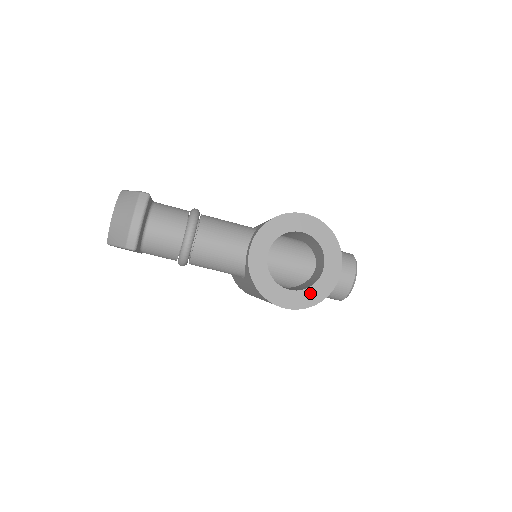
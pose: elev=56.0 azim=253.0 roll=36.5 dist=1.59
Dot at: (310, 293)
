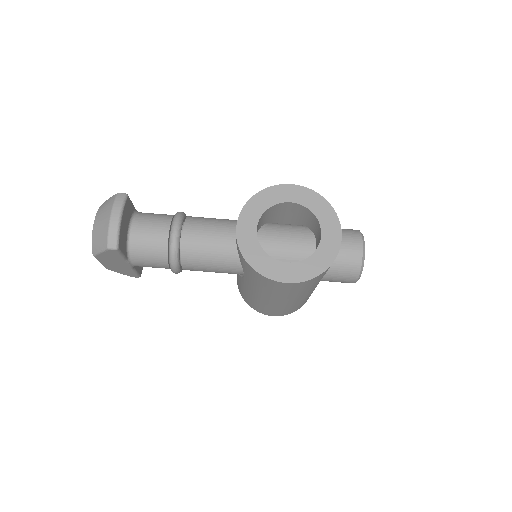
Dot at: (312, 263)
